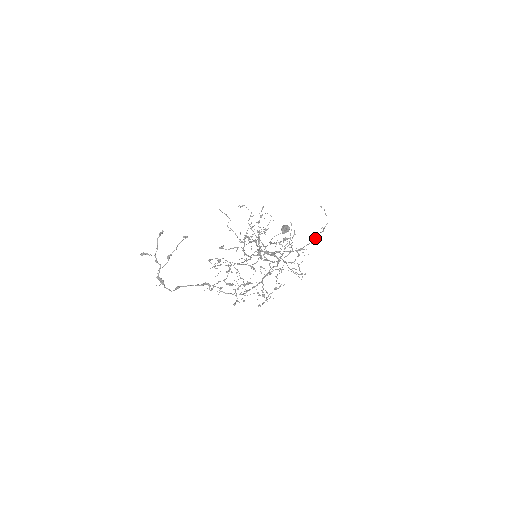
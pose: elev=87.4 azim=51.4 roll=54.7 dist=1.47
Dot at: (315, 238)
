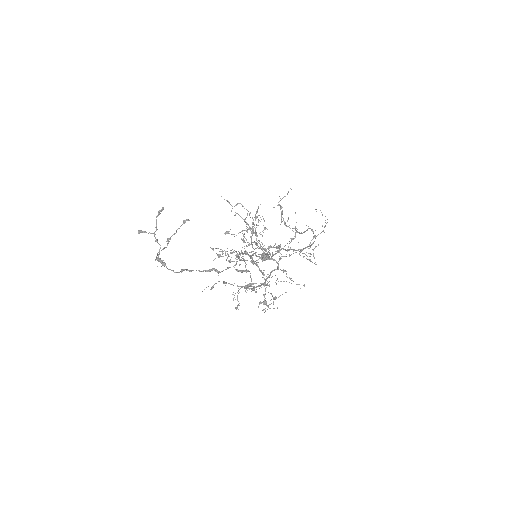
Dot at: occluded
